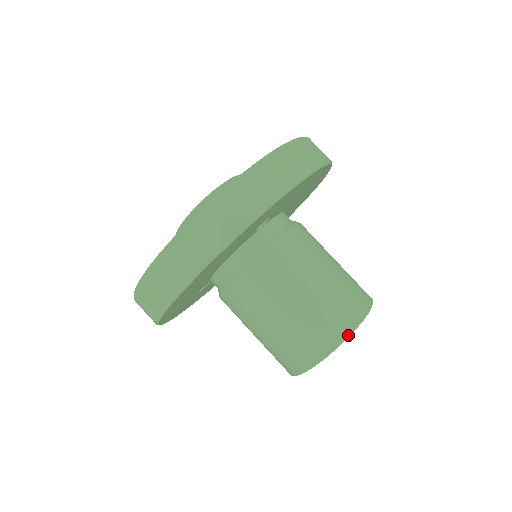
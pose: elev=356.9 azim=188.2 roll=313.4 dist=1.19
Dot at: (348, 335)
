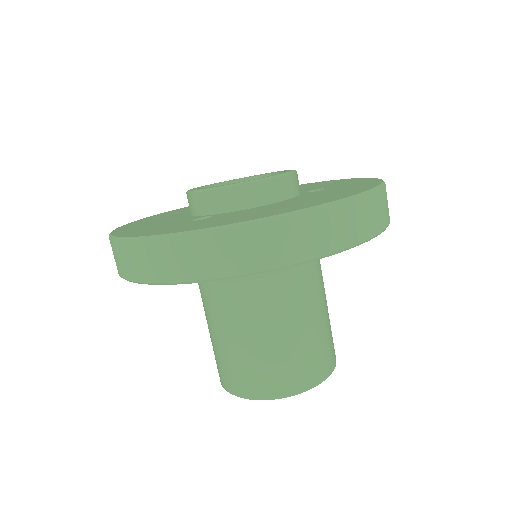
Dot at: (238, 396)
